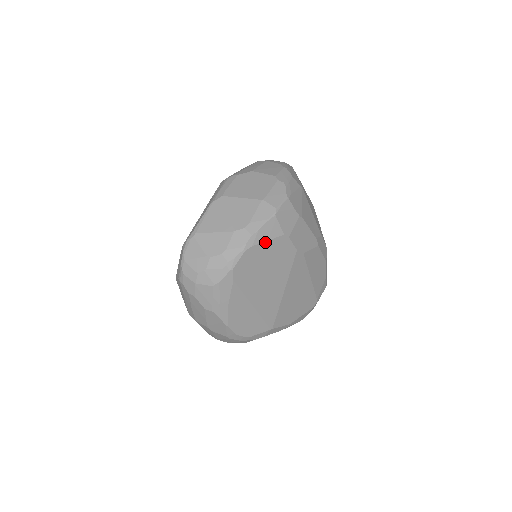
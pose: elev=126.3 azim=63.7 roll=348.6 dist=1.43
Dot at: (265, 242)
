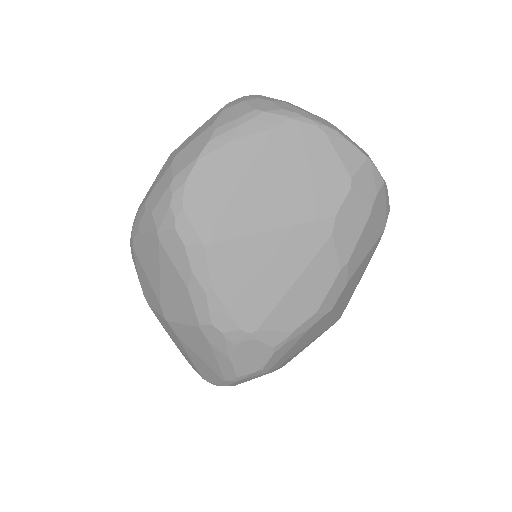
Dot at: (335, 153)
